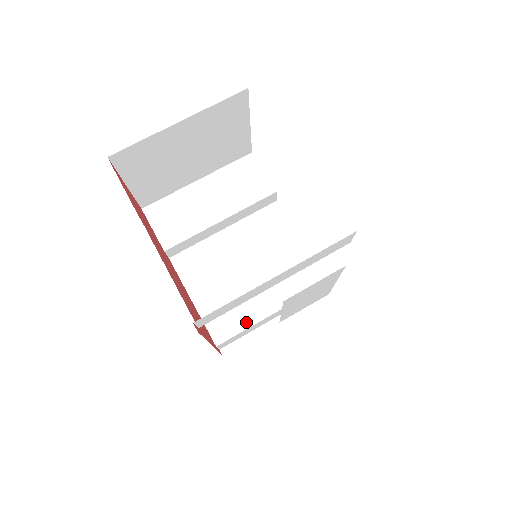
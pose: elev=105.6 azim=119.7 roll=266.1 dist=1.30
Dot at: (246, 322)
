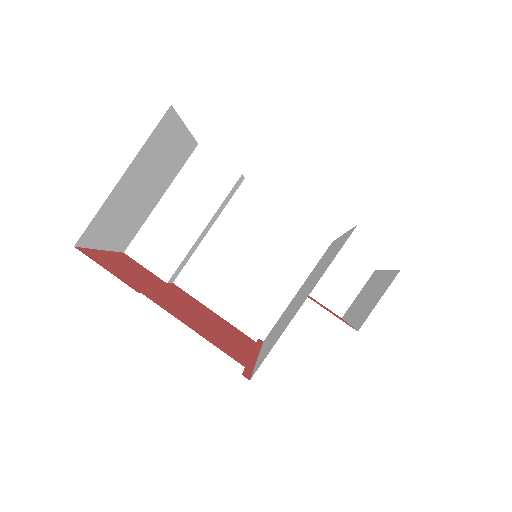
Dot at: (272, 308)
